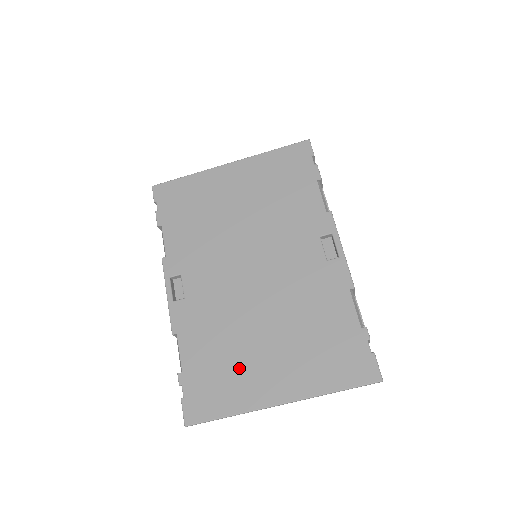
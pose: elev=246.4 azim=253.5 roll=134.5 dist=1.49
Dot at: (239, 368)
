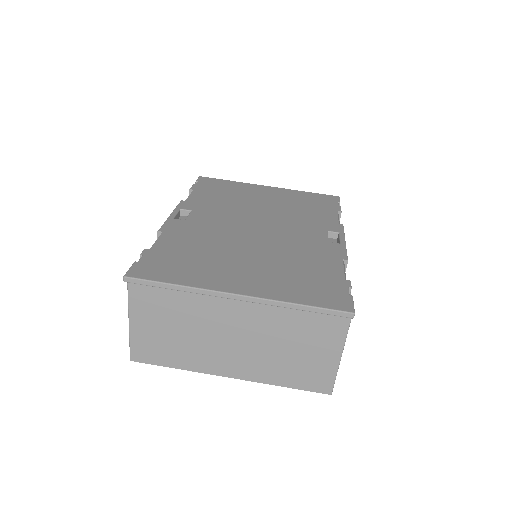
Dot at: (209, 263)
